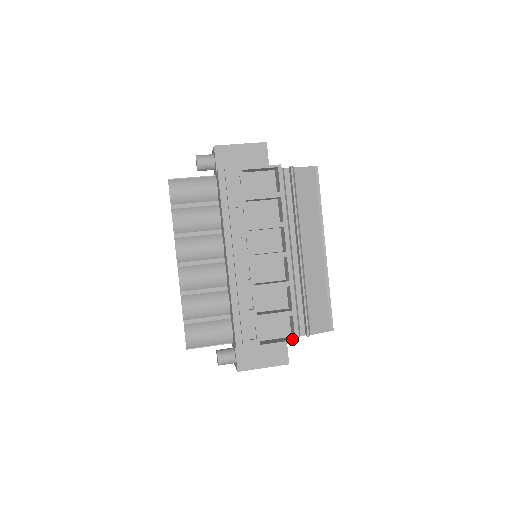
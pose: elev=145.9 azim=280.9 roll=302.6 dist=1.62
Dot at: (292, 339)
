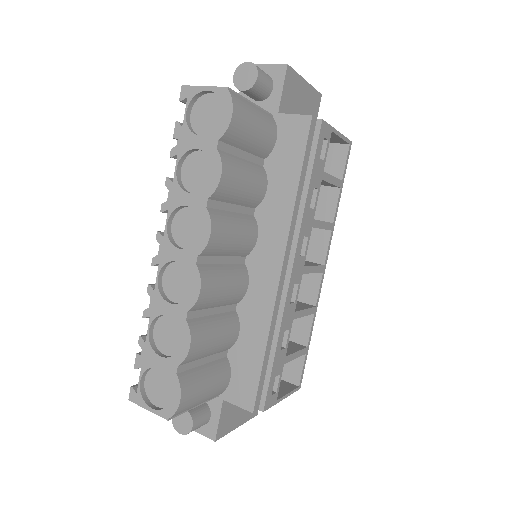
Dot at: (293, 385)
